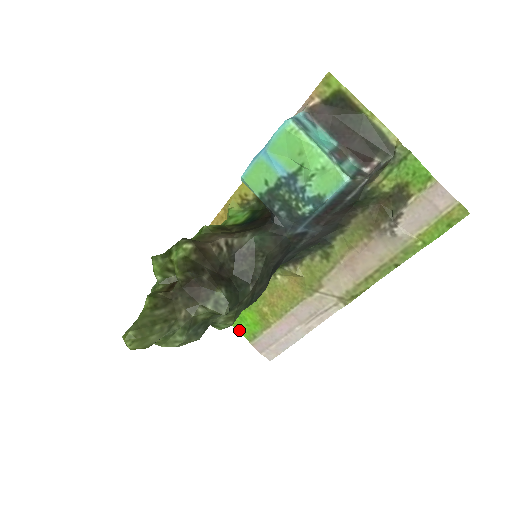
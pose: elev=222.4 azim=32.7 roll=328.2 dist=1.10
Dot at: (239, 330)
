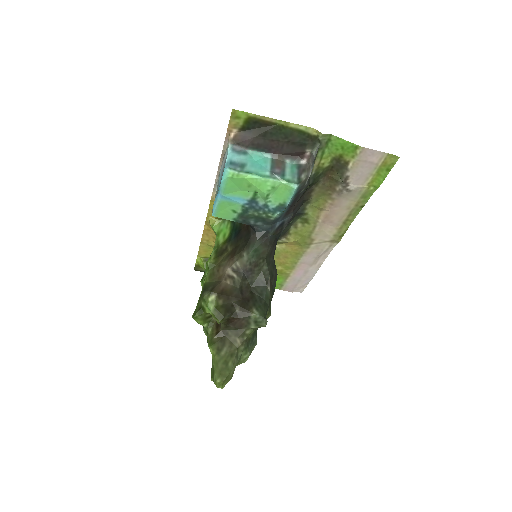
Dot at: occluded
